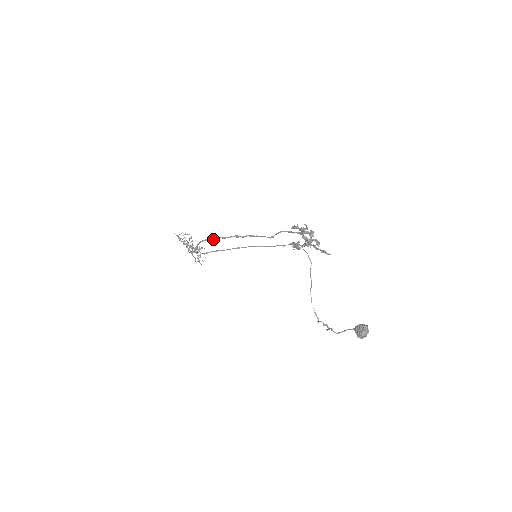
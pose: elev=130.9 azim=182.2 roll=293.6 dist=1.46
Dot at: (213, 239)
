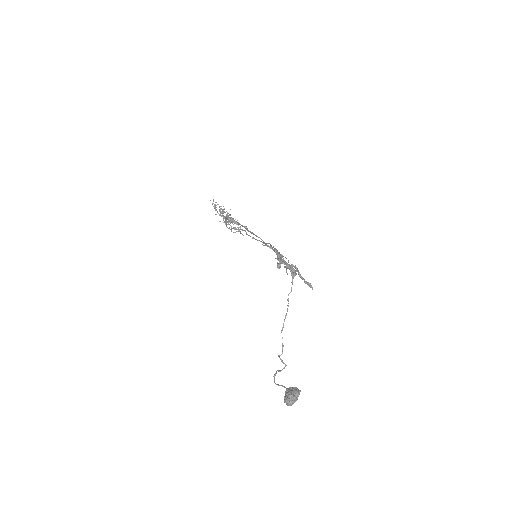
Dot at: (232, 220)
